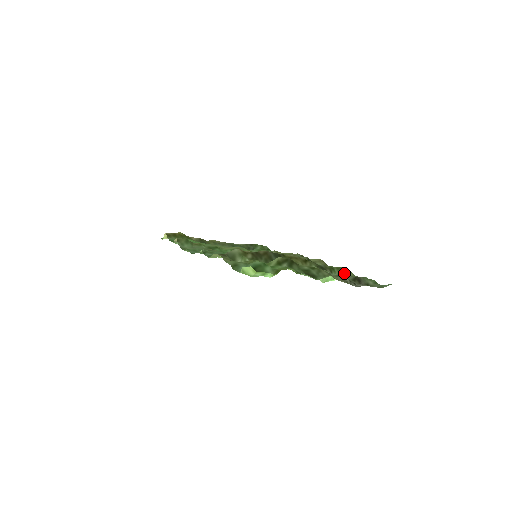
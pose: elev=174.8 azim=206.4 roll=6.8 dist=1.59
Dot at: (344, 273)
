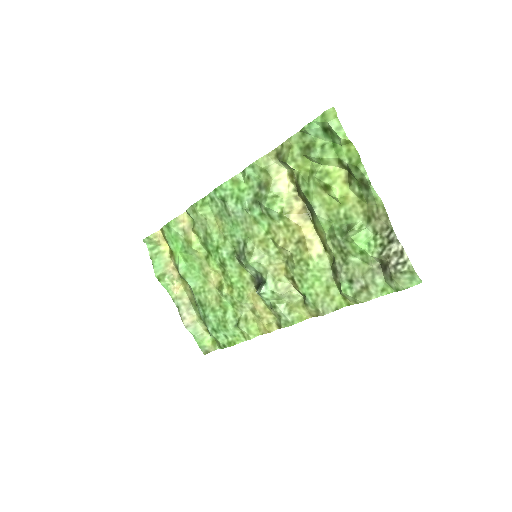
Dot at: (350, 298)
